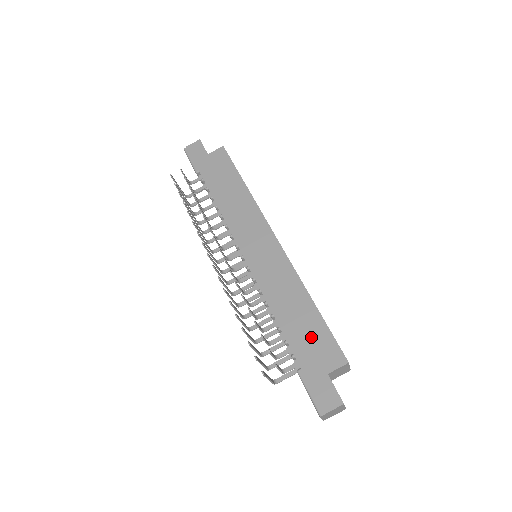
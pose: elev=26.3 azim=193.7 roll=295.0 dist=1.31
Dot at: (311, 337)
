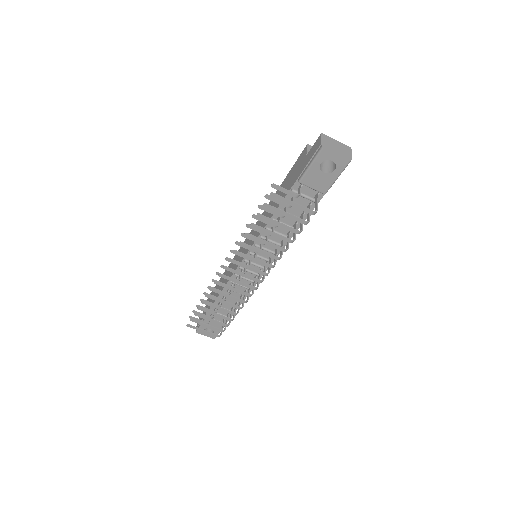
Dot at: (289, 180)
